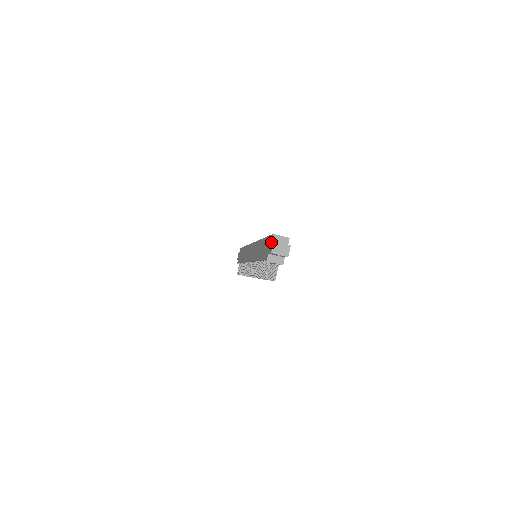
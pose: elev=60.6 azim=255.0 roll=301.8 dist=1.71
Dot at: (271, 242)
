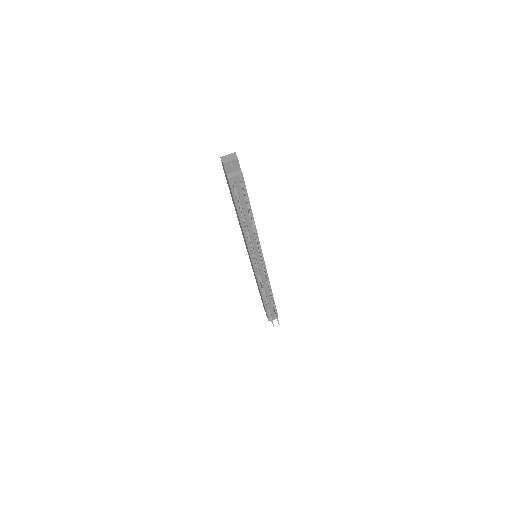
Dot at: occluded
